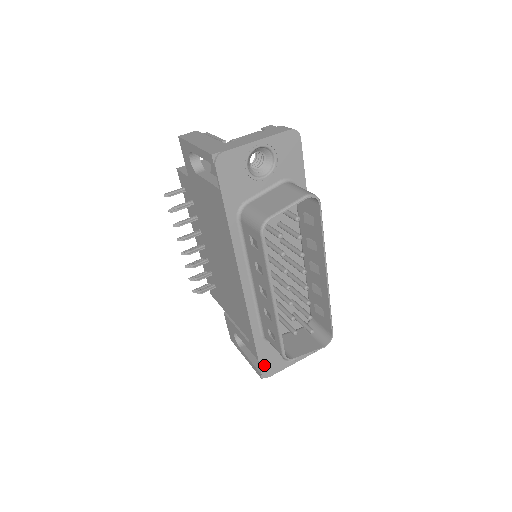
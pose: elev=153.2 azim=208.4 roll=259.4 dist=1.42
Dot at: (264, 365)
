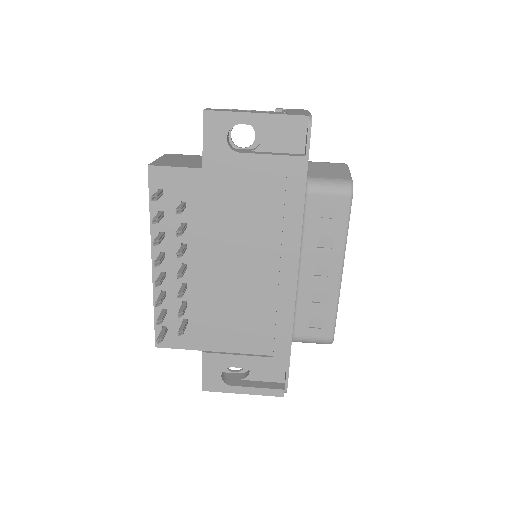
Dot at: (288, 376)
